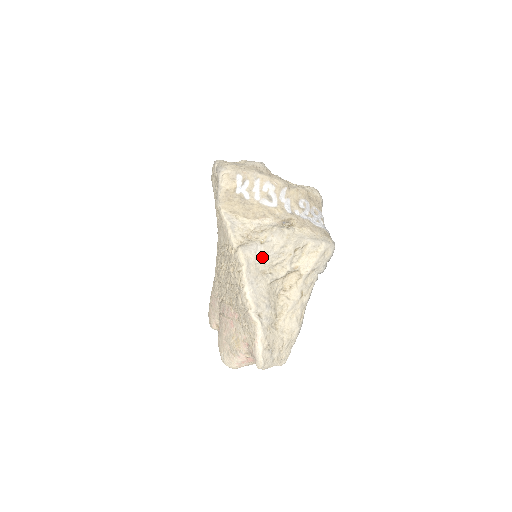
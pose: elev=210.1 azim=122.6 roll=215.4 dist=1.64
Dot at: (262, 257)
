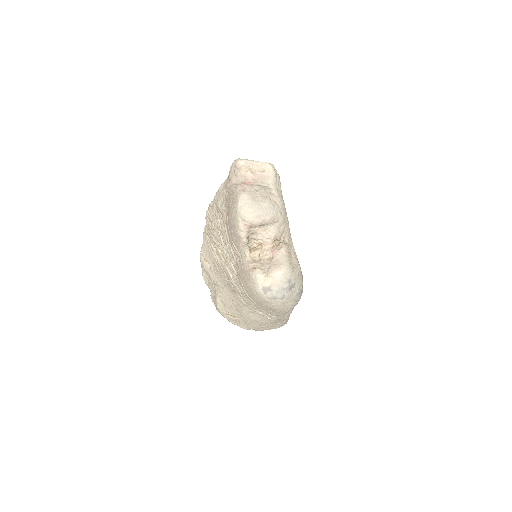
Dot at: occluded
